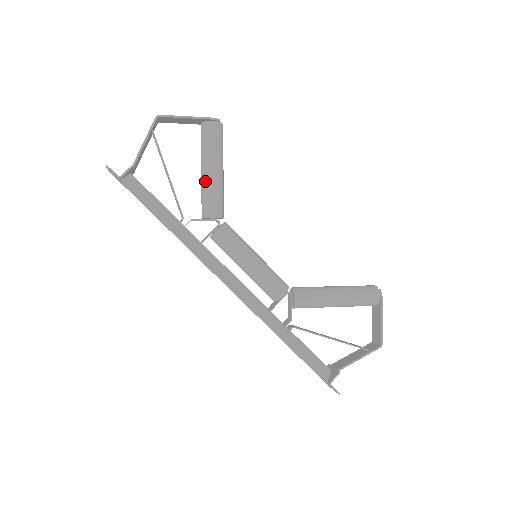
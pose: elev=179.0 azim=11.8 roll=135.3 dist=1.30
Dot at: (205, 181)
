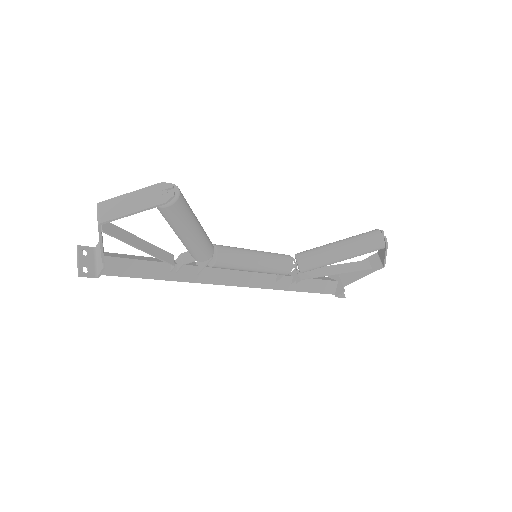
Dot at: (183, 243)
